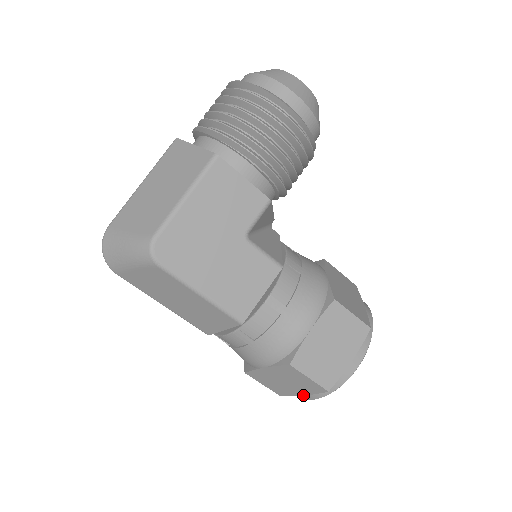
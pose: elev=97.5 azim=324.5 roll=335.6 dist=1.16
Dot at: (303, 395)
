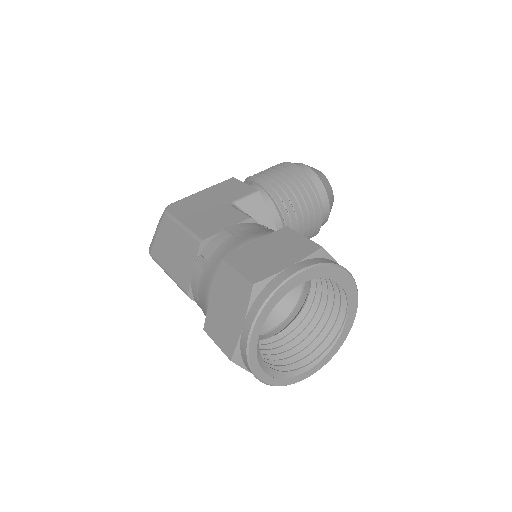
Dot at: (242, 327)
